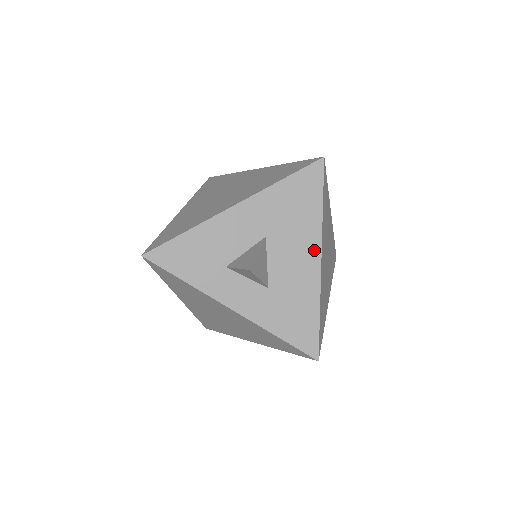
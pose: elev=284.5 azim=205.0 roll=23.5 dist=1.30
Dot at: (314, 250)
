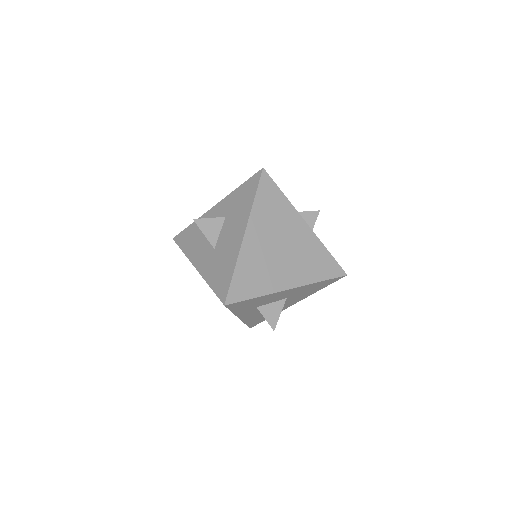
Dot at: (297, 301)
